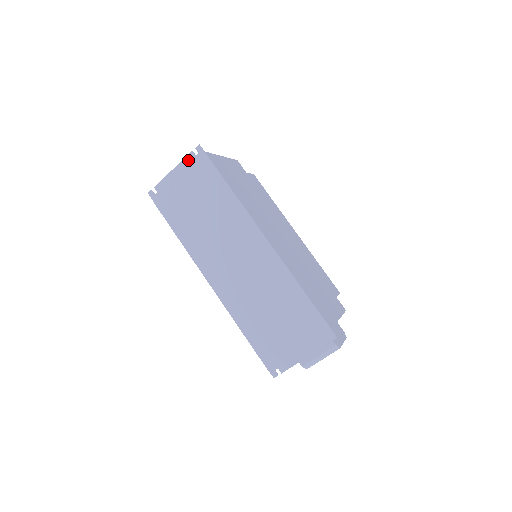
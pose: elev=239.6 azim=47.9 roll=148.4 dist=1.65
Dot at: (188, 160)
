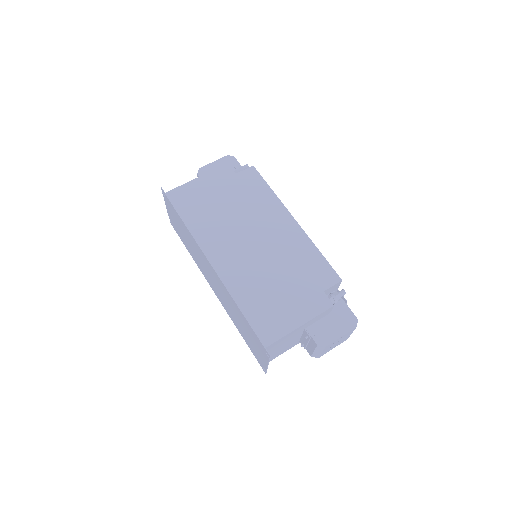
Dot at: (165, 200)
